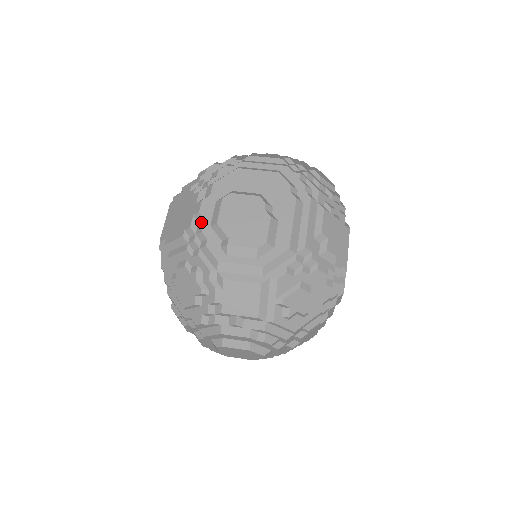
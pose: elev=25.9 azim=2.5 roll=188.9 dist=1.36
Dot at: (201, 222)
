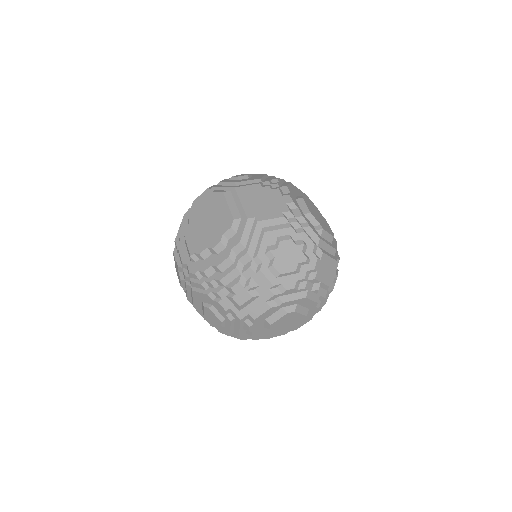
Dot at: (296, 210)
